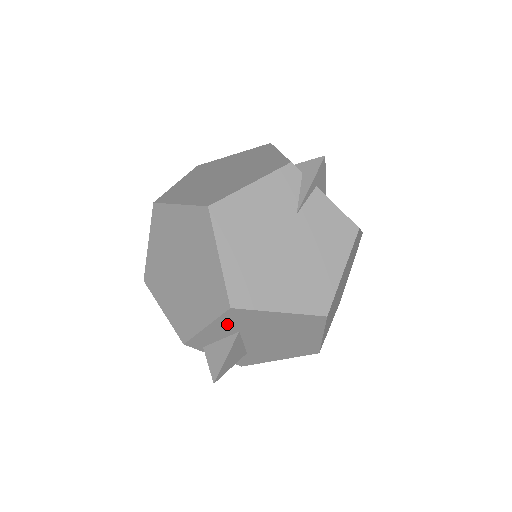
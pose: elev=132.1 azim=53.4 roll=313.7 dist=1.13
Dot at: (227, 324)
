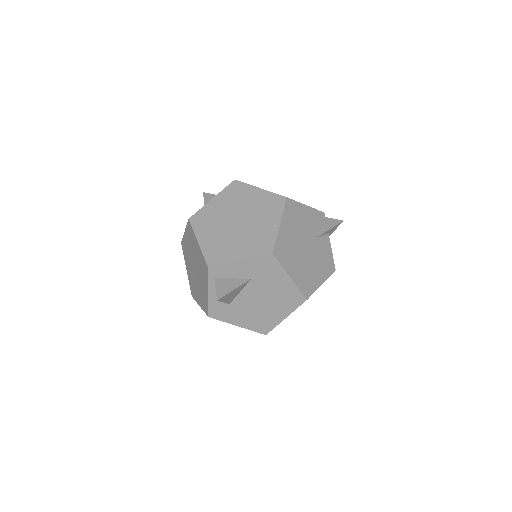
Dot at: (254, 267)
